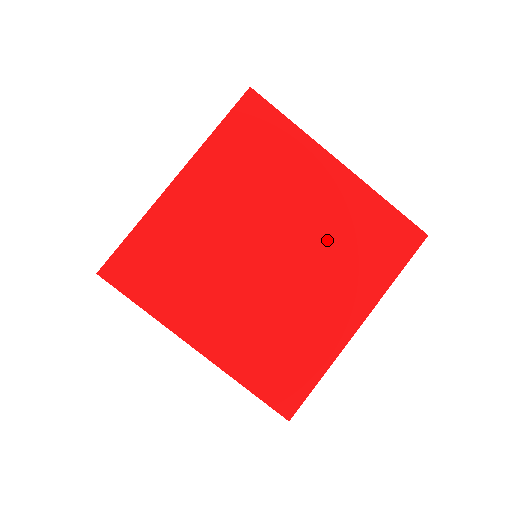
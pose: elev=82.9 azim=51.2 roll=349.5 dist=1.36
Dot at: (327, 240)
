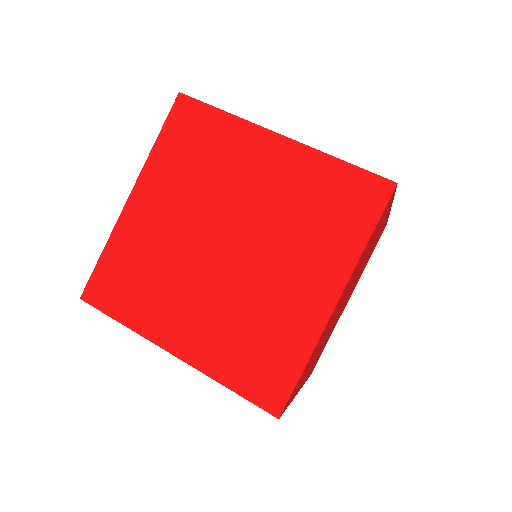
Dot at: (282, 217)
